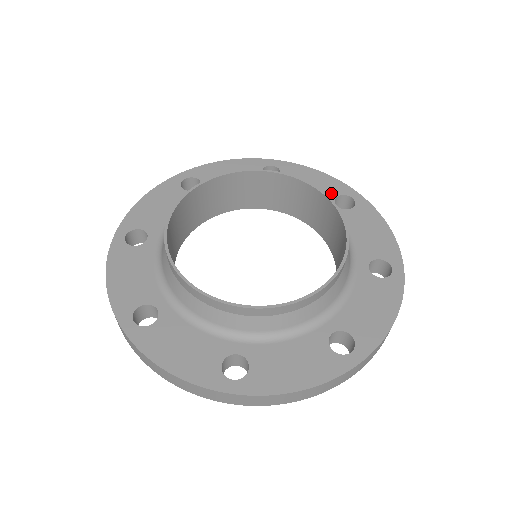
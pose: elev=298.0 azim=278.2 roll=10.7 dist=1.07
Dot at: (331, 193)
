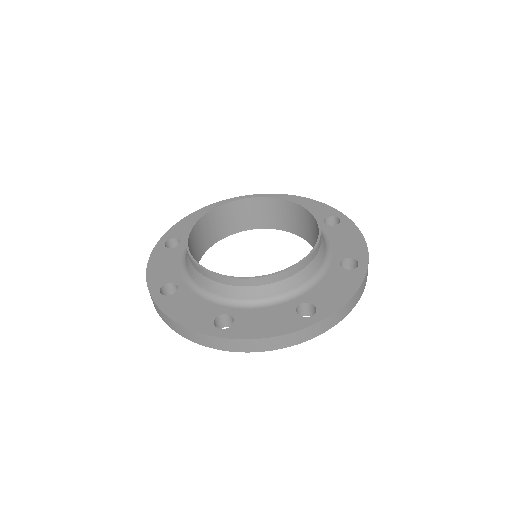
Dot at: (322, 215)
